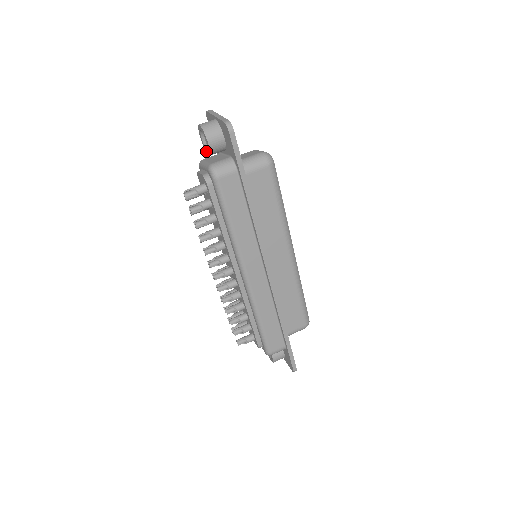
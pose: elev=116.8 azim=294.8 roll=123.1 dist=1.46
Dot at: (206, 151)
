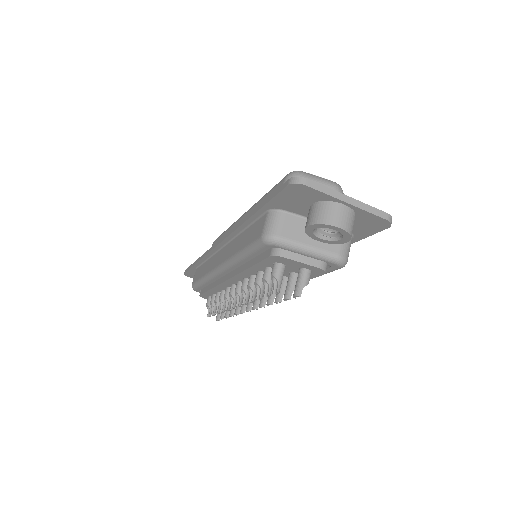
Dot at: (311, 237)
